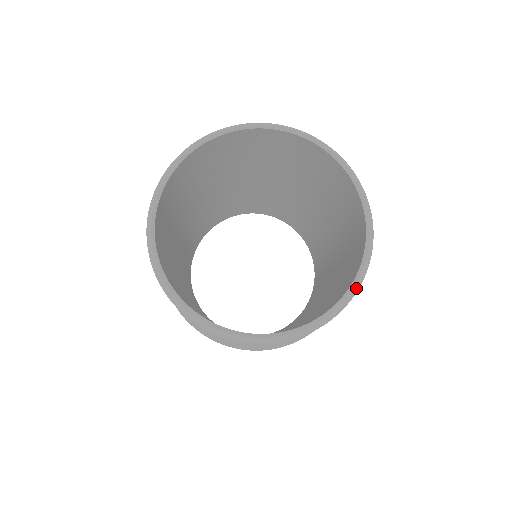
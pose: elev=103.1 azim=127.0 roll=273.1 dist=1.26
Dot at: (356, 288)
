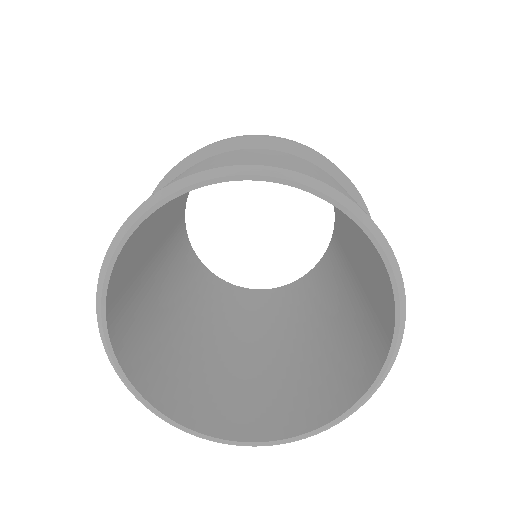
Dot at: (279, 444)
